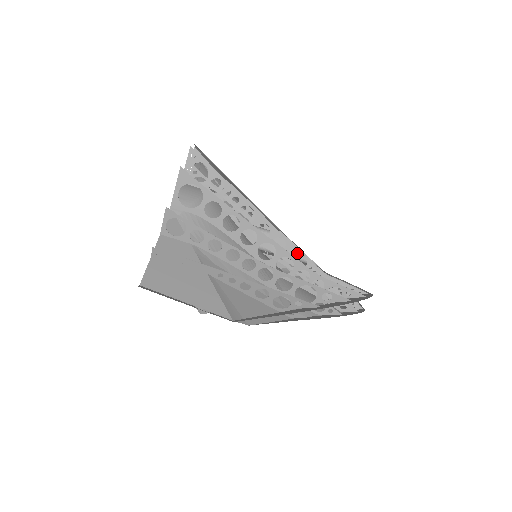
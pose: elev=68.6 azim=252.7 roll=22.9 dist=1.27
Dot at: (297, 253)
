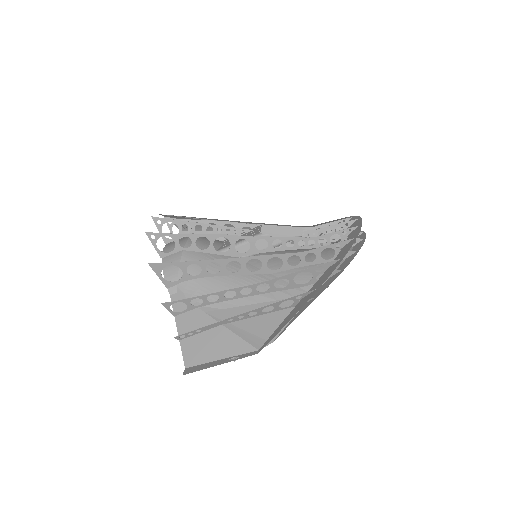
Dot at: (280, 240)
